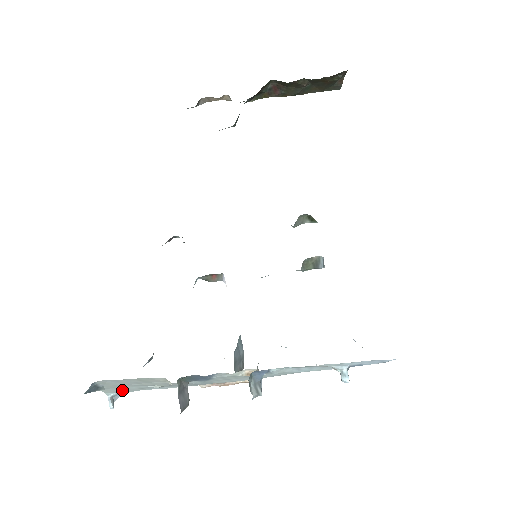
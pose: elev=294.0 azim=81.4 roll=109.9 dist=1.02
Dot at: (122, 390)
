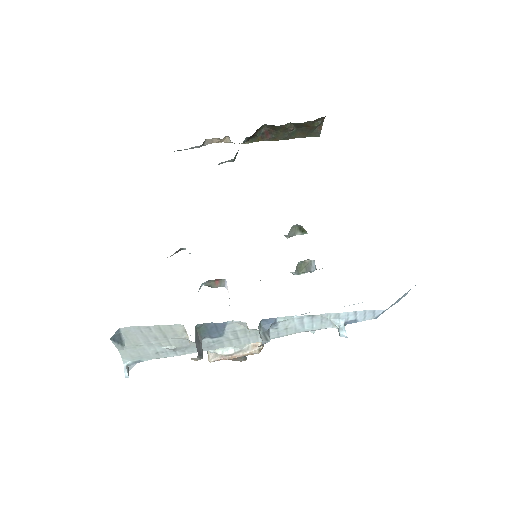
Dot at: (139, 355)
